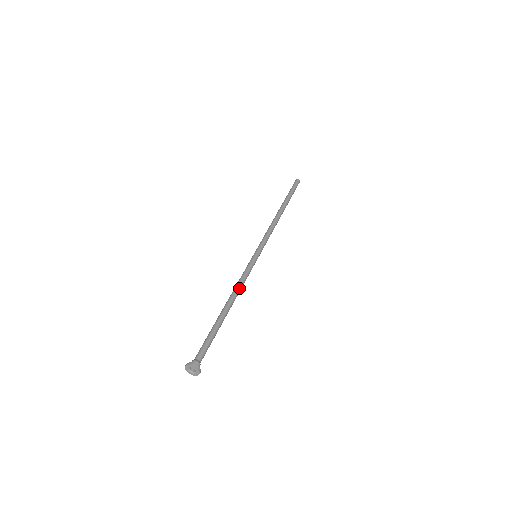
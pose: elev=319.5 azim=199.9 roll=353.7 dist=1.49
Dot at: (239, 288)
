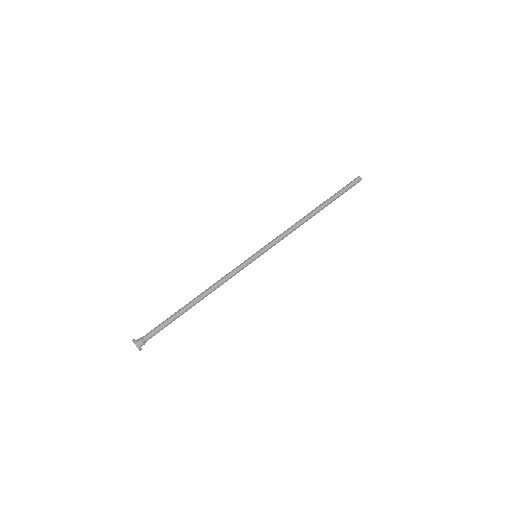
Dot at: occluded
